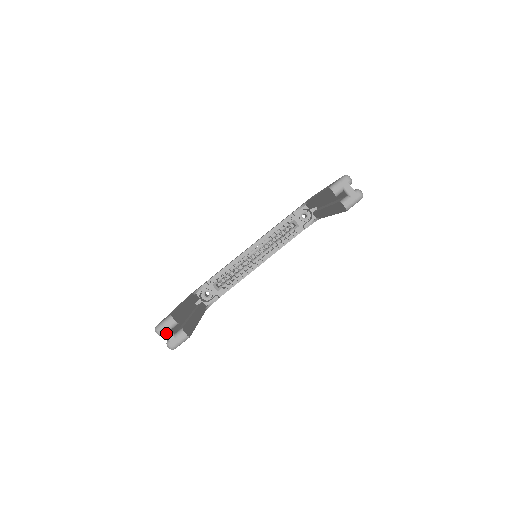
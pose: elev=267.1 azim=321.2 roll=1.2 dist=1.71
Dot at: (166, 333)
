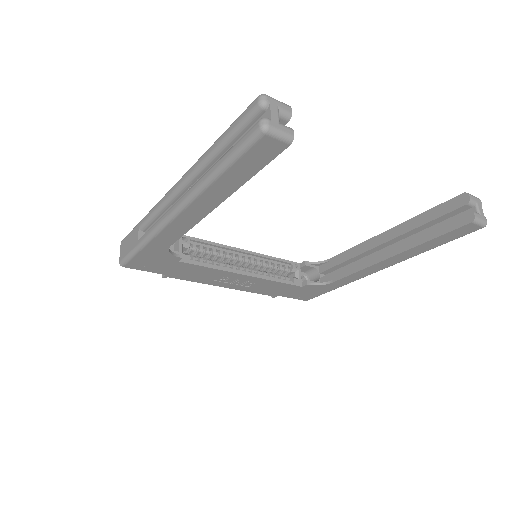
Dot at: (274, 108)
